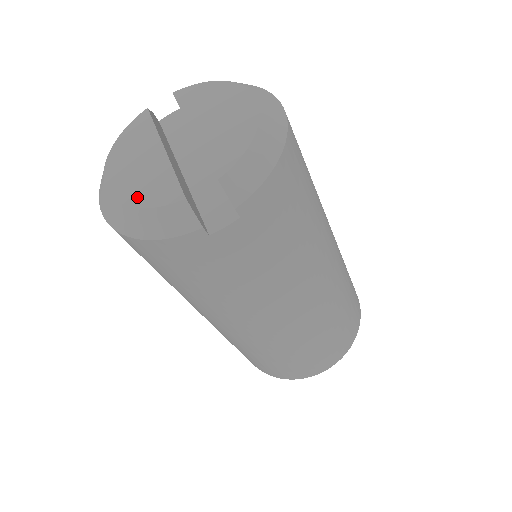
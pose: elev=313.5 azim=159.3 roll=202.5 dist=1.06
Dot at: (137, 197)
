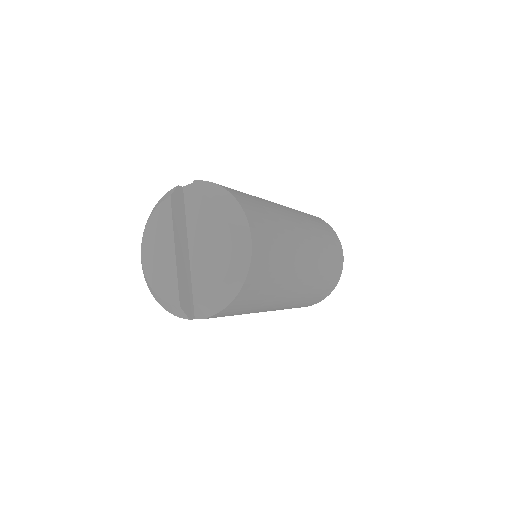
Dot at: (157, 285)
